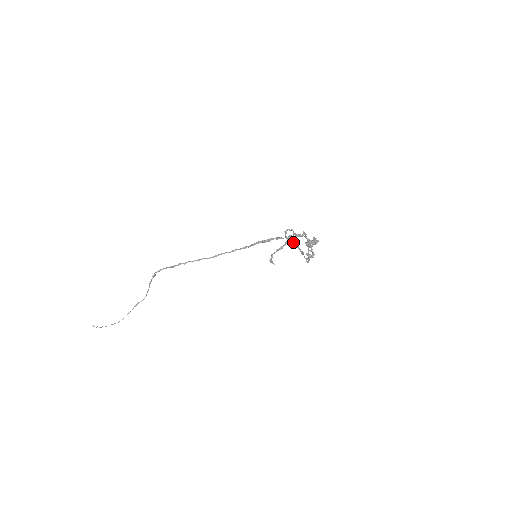
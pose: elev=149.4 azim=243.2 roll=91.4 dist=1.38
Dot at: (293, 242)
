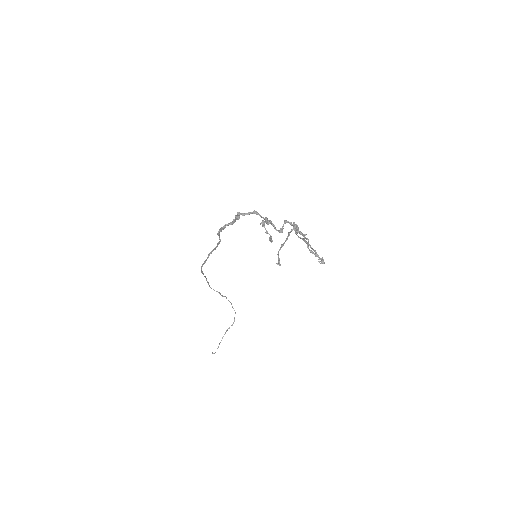
Dot at: (304, 239)
